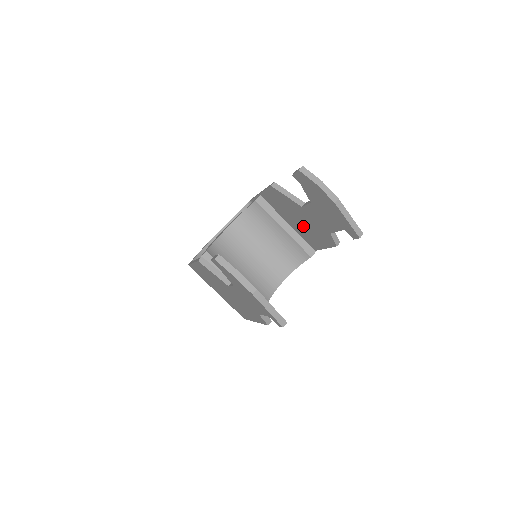
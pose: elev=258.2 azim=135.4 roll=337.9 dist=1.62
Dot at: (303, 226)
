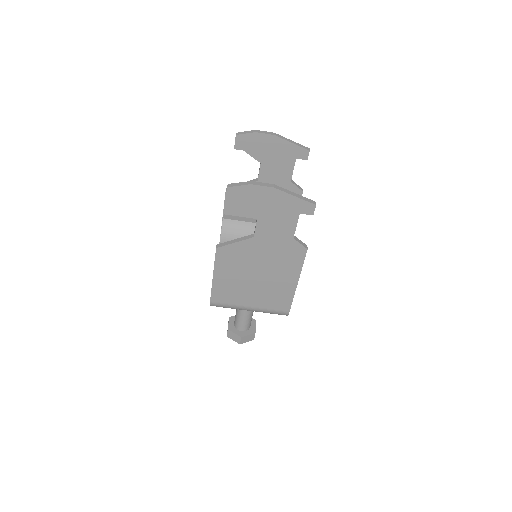
Dot at: occluded
